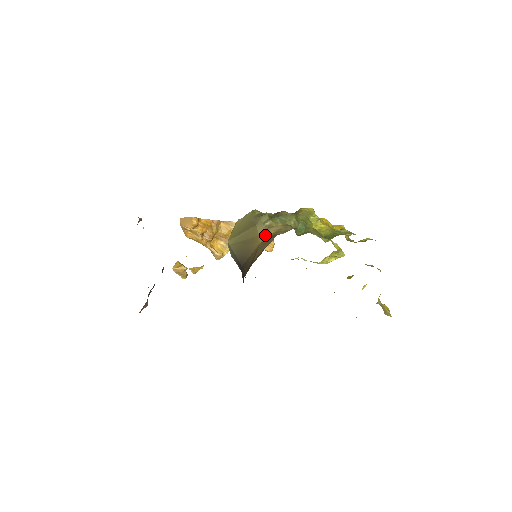
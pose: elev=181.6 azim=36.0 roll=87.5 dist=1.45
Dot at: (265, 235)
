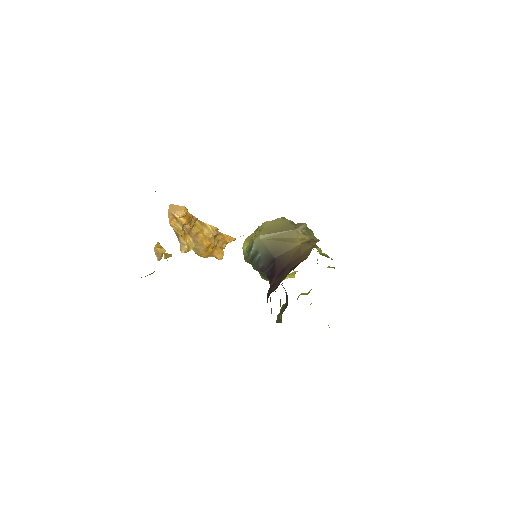
Dot at: (303, 239)
